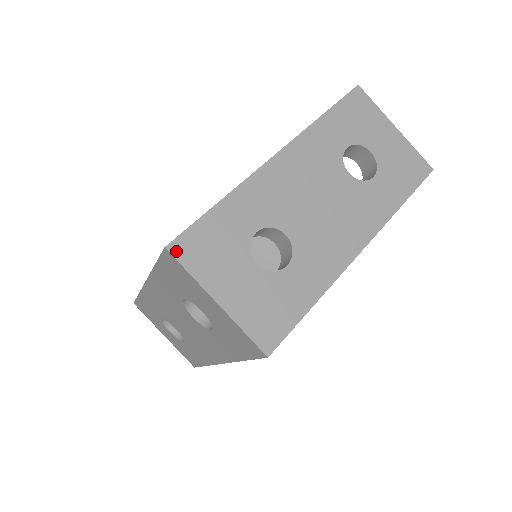
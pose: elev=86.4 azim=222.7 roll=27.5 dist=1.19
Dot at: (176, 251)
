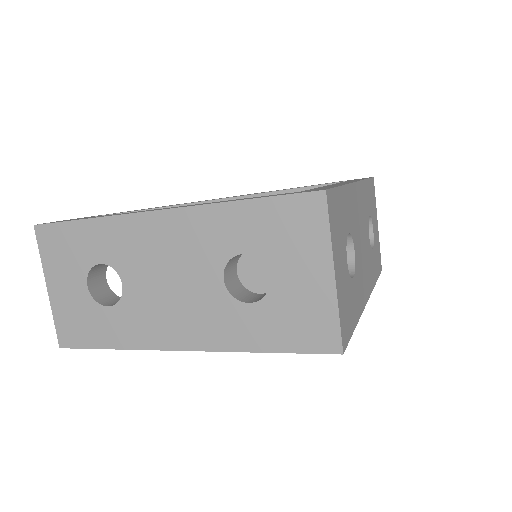
Dot at: (329, 201)
